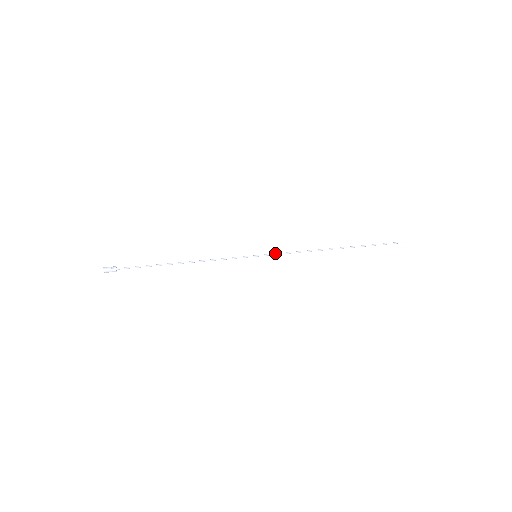
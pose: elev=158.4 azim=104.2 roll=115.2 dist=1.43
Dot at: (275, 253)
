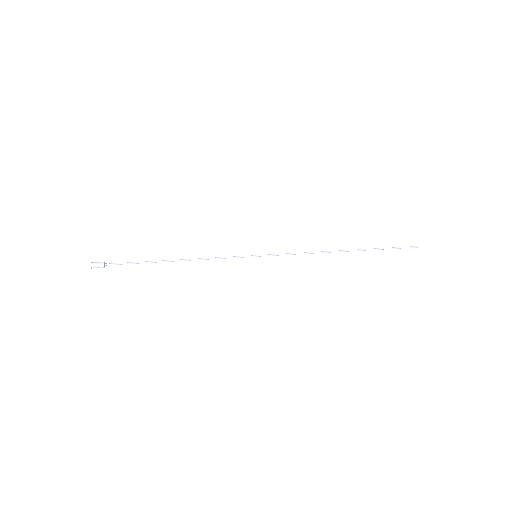
Dot at: (277, 254)
